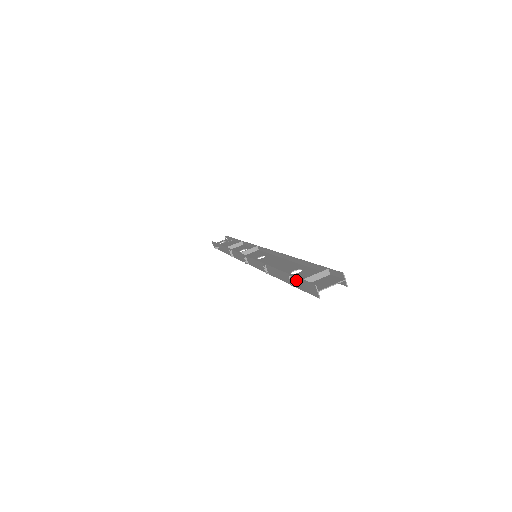
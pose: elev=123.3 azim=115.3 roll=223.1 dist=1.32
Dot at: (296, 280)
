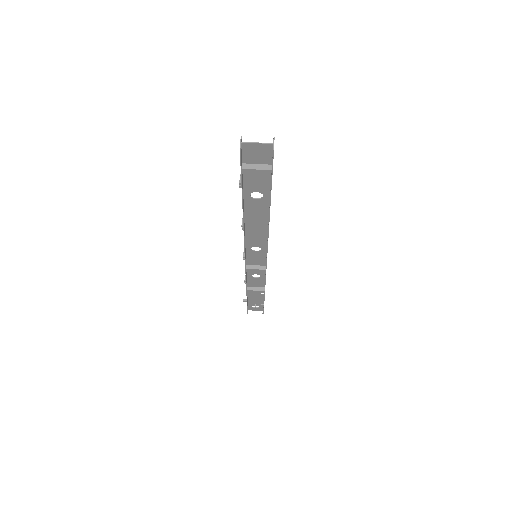
Dot at: (242, 172)
